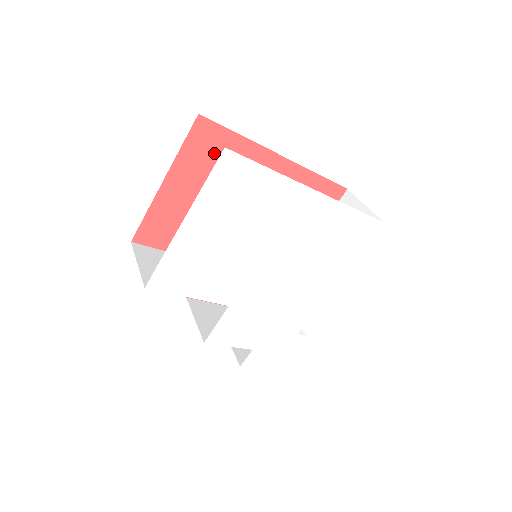
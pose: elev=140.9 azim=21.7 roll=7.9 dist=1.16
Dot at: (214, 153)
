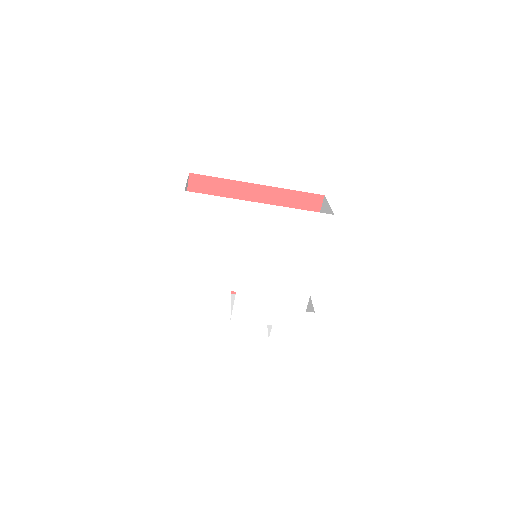
Dot at: (209, 193)
